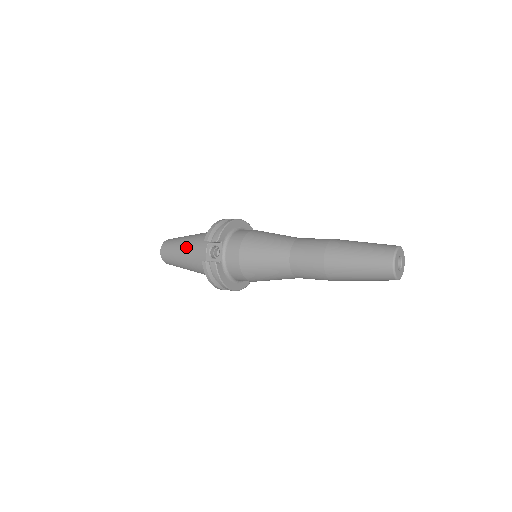
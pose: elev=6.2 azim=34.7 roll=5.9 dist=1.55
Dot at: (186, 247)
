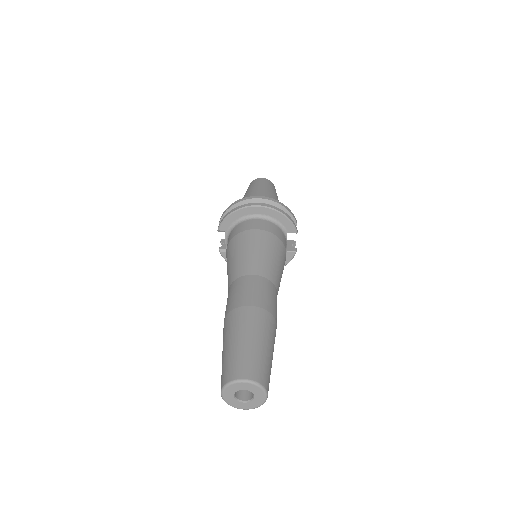
Dot at: occluded
